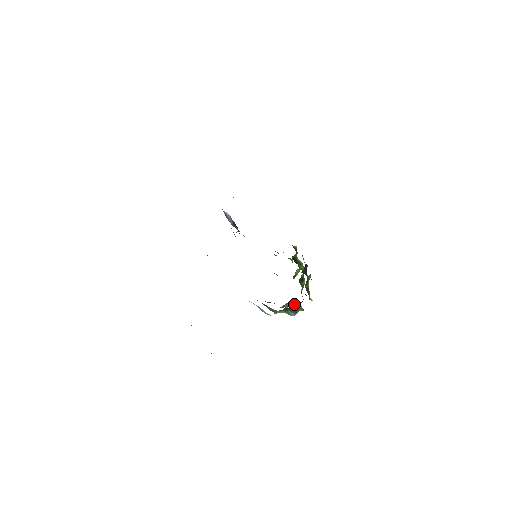
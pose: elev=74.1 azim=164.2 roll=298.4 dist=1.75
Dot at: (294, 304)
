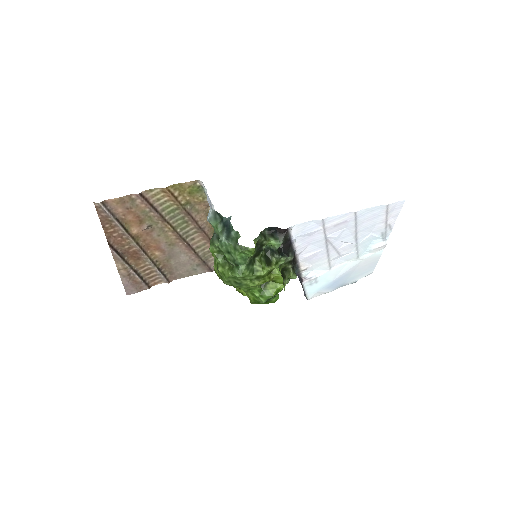
Dot at: (233, 270)
